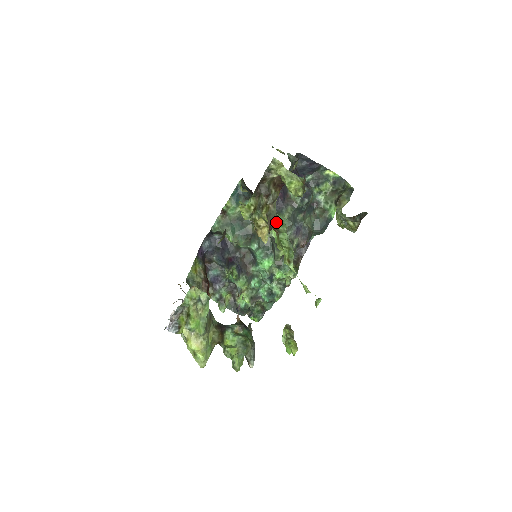
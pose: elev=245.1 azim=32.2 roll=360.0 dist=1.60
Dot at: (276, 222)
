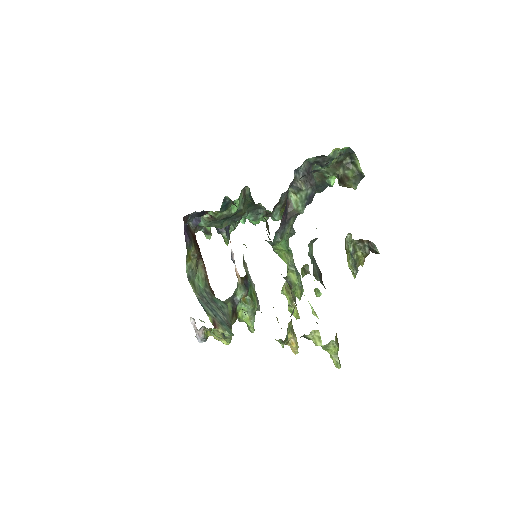
Dot at: occluded
